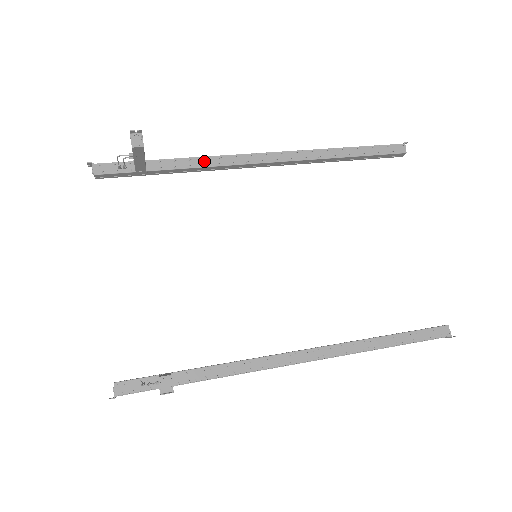
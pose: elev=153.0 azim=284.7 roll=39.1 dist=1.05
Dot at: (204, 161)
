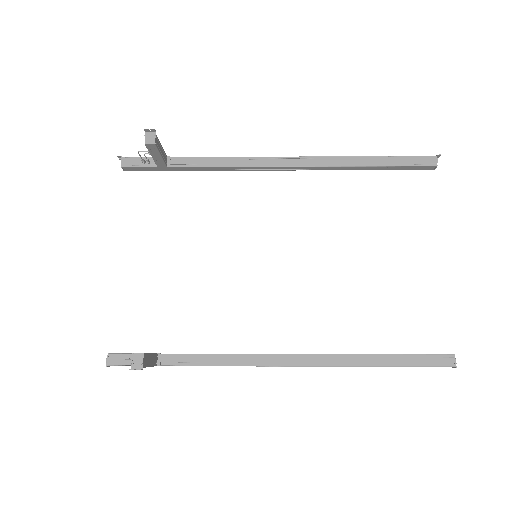
Dot at: (221, 161)
